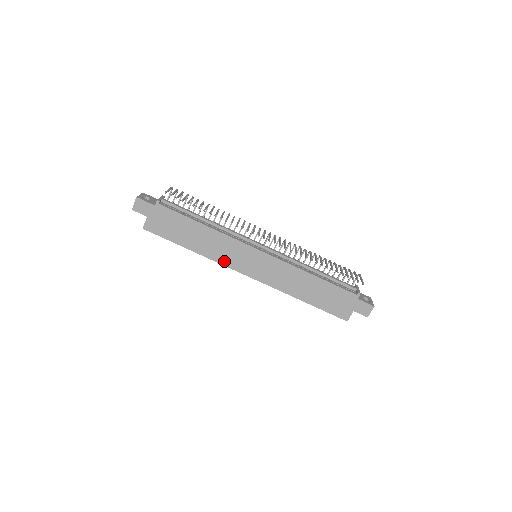
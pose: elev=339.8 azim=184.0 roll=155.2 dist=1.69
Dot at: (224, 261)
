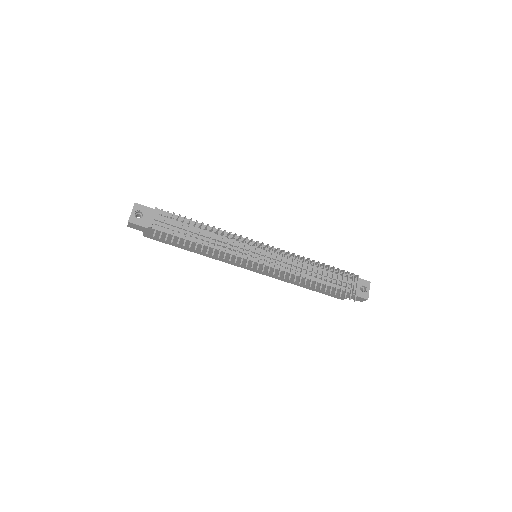
Dot at: (225, 261)
